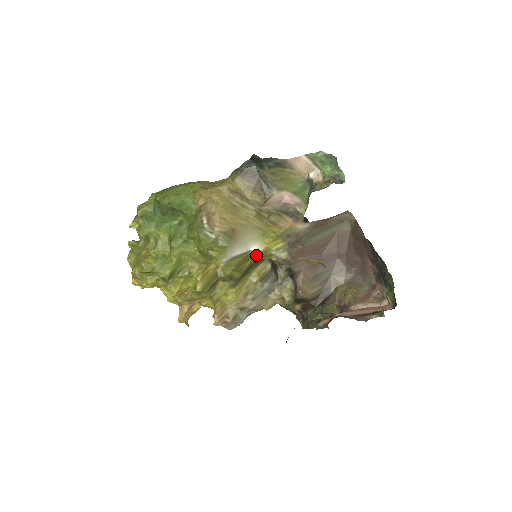
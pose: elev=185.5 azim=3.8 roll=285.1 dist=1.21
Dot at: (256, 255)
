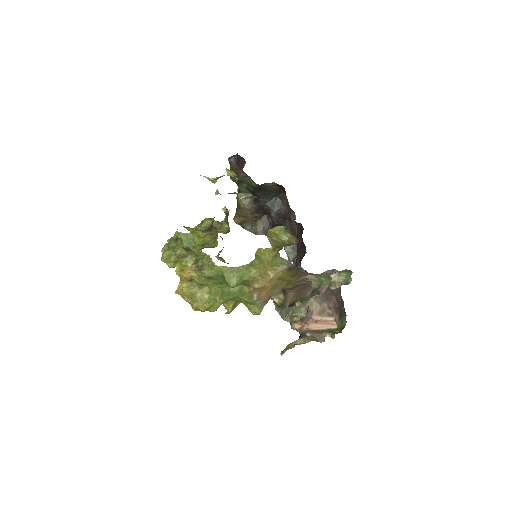
Dot at: occluded
